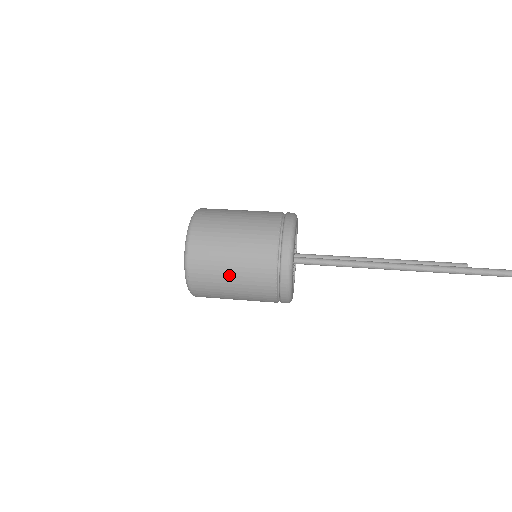
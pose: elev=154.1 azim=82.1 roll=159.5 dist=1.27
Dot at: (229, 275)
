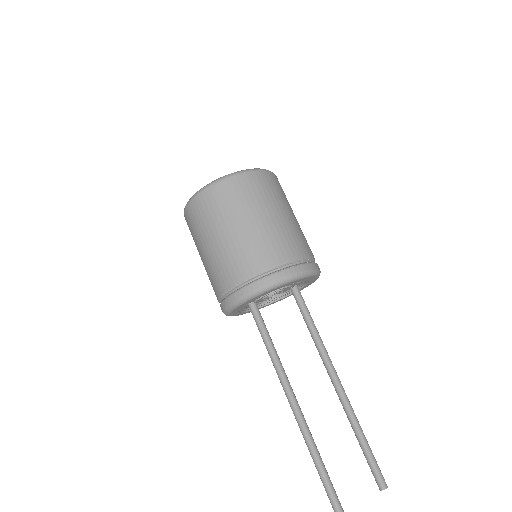
Dot at: occluded
